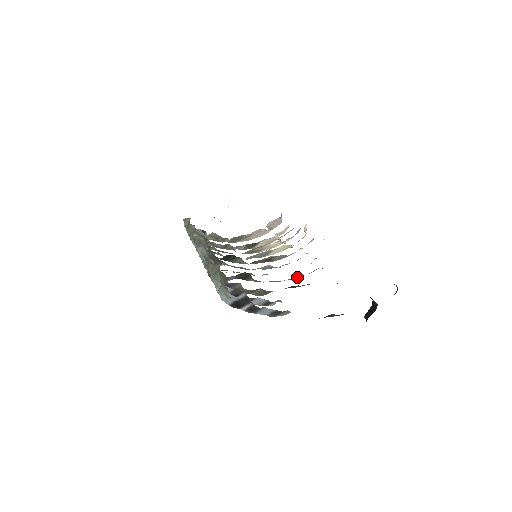
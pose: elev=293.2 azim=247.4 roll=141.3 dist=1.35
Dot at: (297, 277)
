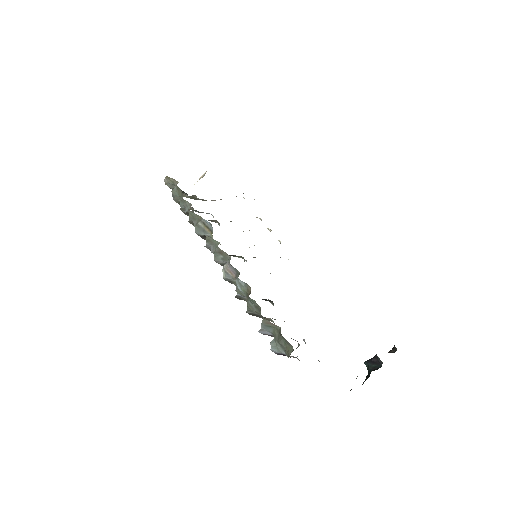
Dot at: occluded
